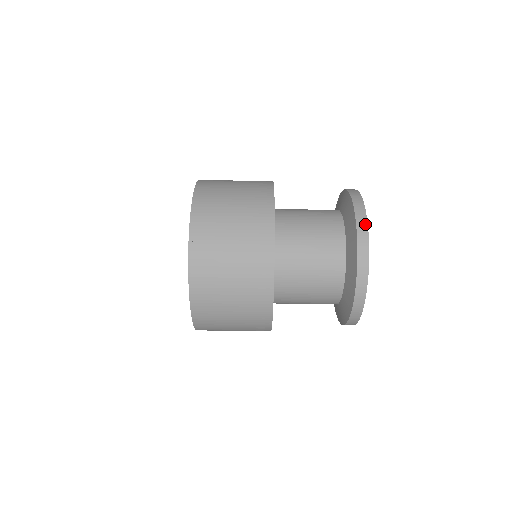
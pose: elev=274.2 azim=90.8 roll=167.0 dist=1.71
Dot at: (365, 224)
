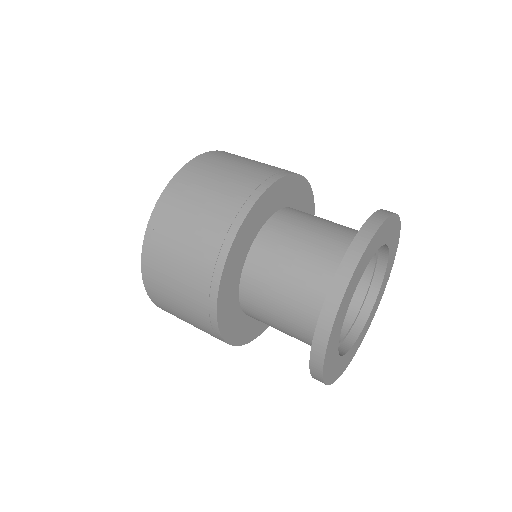
Dot at: occluded
